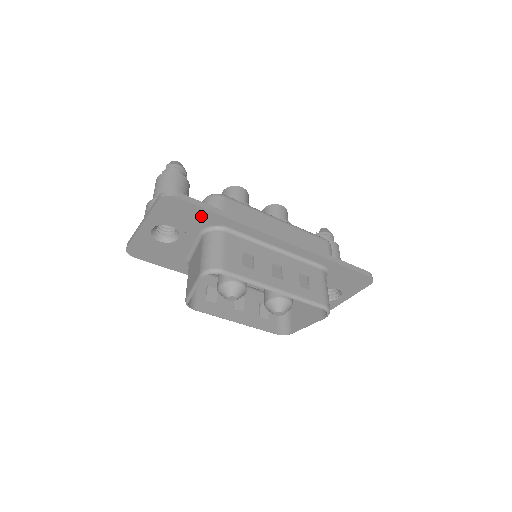
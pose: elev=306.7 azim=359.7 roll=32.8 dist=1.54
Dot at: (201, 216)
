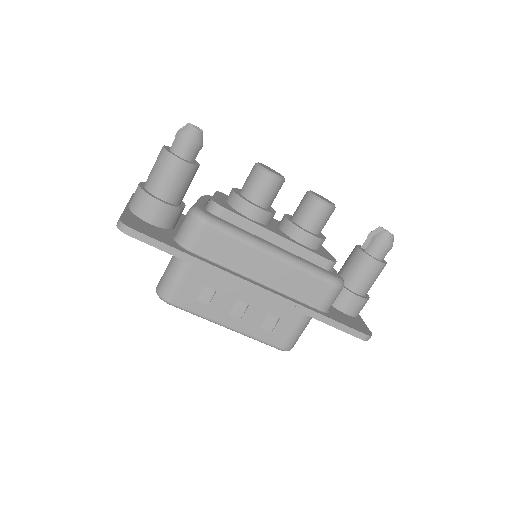
Dot at: occluded
